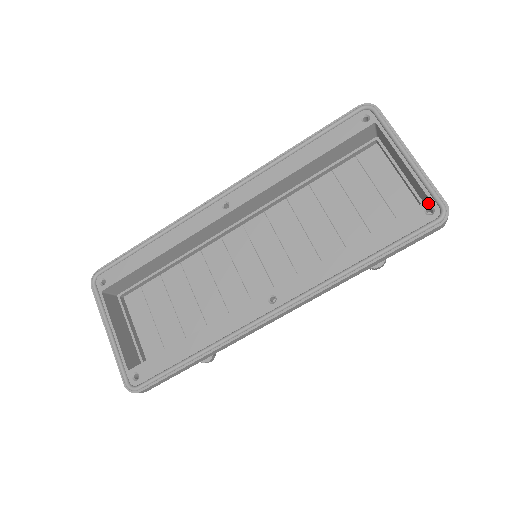
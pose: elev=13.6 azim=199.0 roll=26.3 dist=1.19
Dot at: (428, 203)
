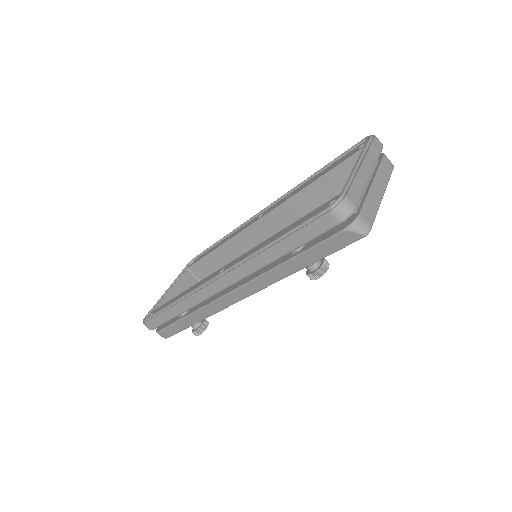
Dot at: (337, 197)
